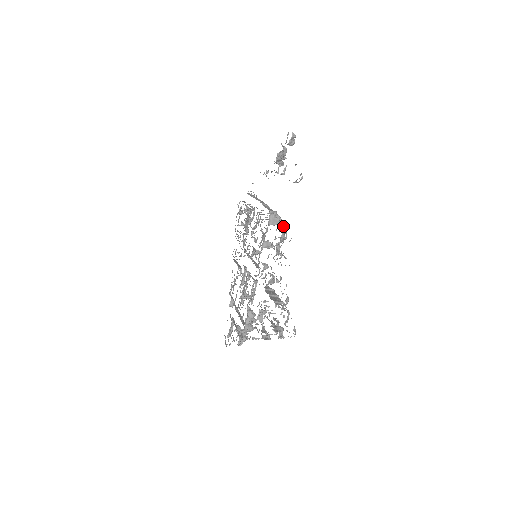
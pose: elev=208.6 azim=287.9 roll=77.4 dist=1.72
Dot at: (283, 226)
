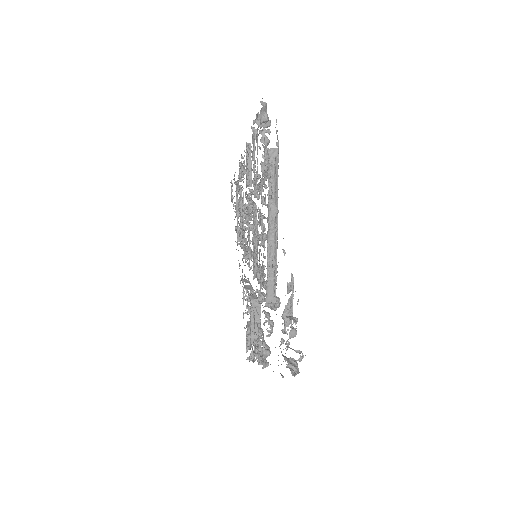
Dot at: (265, 355)
